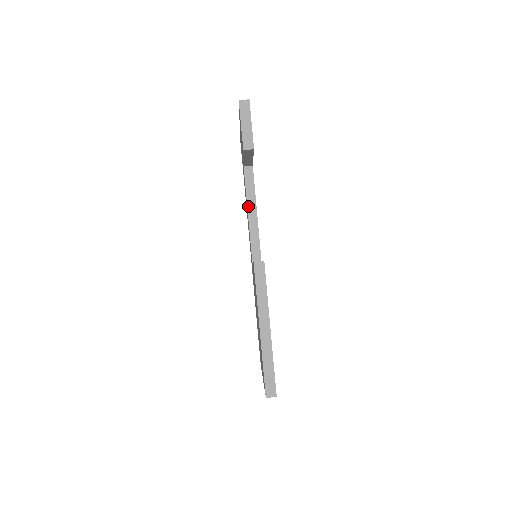
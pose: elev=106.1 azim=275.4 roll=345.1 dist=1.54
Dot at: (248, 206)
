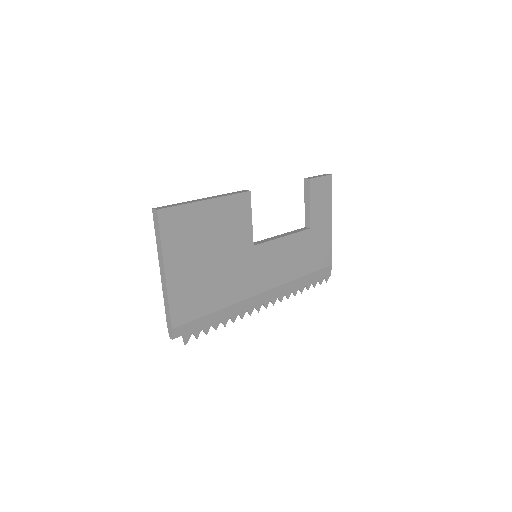
Dot at: (284, 234)
